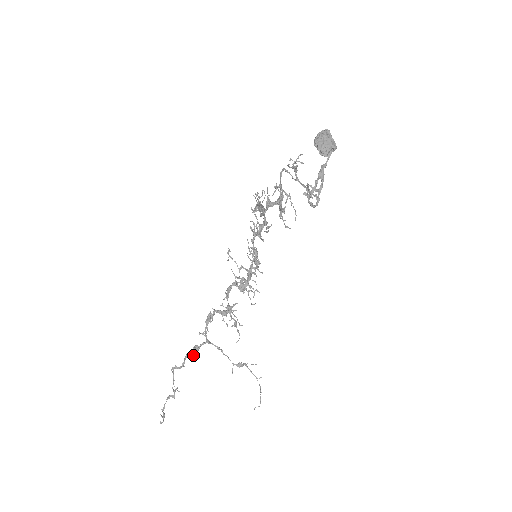
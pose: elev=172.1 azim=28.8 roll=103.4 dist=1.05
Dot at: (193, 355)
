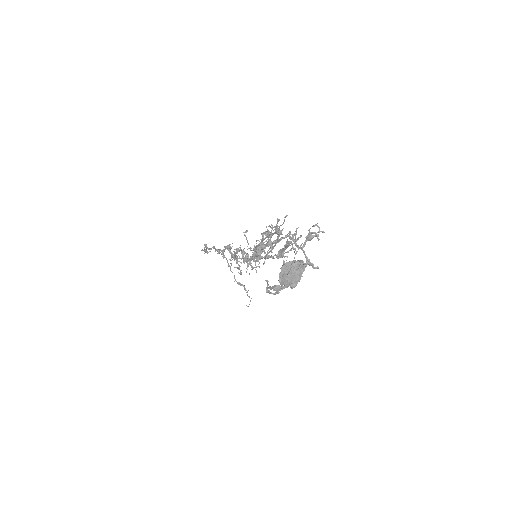
Dot at: occluded
